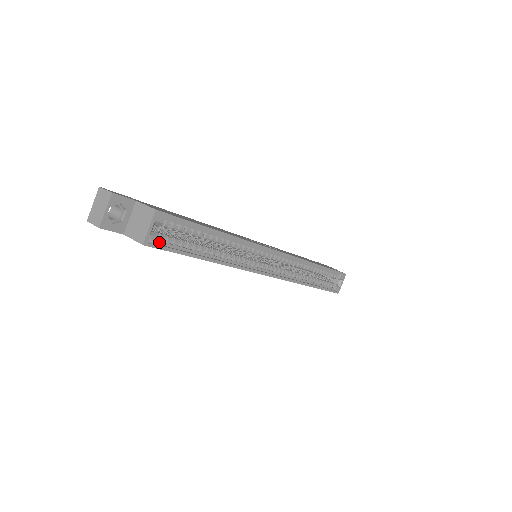
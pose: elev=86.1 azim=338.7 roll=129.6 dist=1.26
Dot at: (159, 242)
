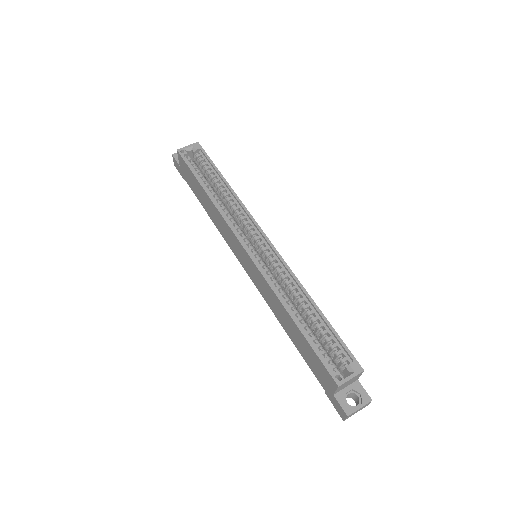
Dot at: (187, 159)
